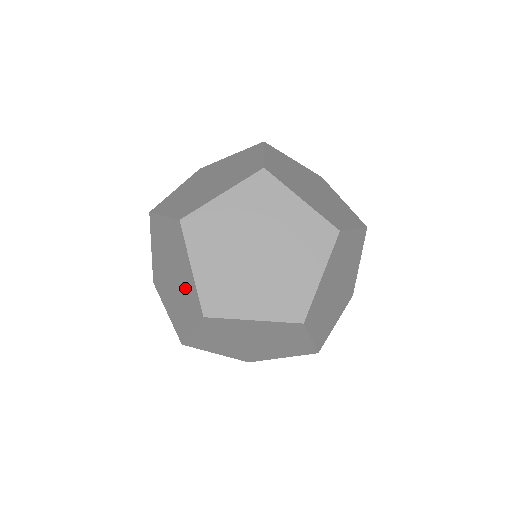
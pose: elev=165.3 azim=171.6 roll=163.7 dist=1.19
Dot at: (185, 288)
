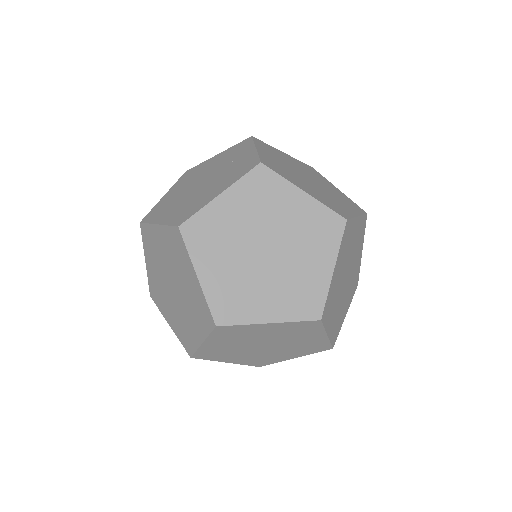
Dot at: (184, 322)
